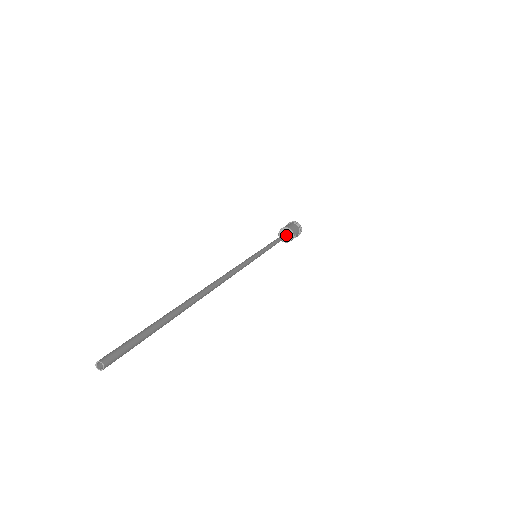
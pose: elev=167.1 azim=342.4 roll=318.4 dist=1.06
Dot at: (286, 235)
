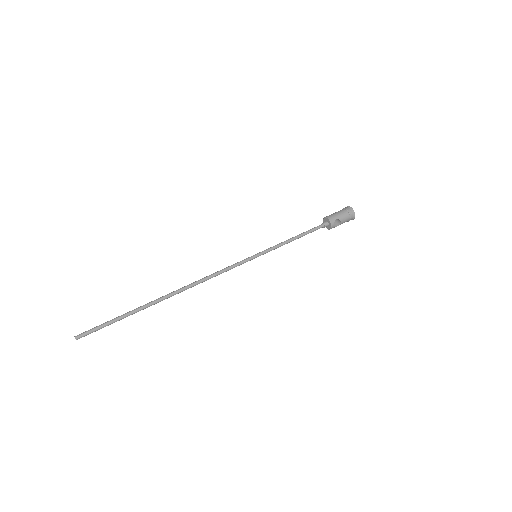
Dot at: (323, 224)
